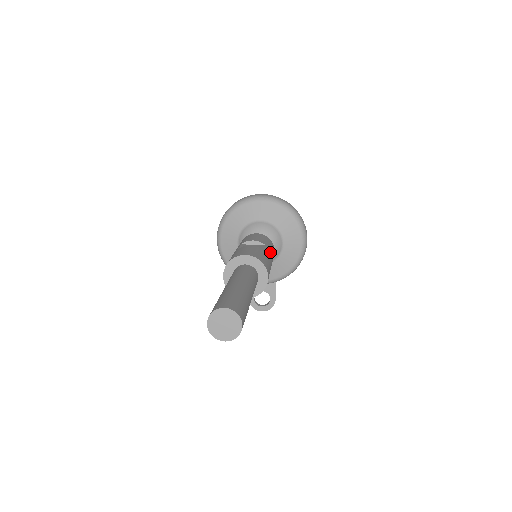
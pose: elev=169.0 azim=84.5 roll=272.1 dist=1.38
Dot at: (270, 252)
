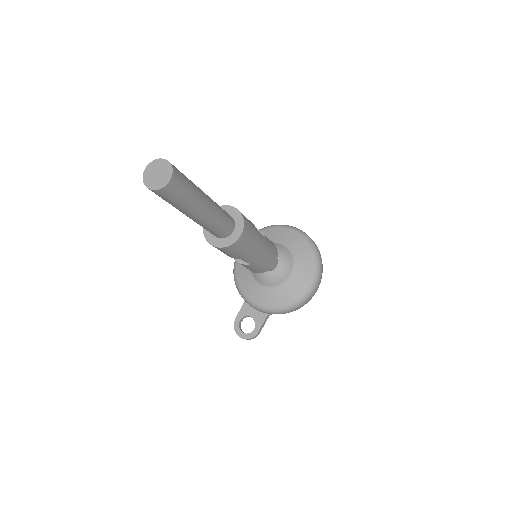
Dot at: (265, 244)
